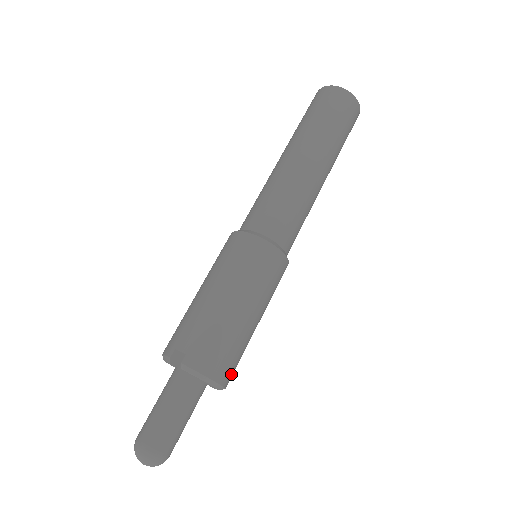
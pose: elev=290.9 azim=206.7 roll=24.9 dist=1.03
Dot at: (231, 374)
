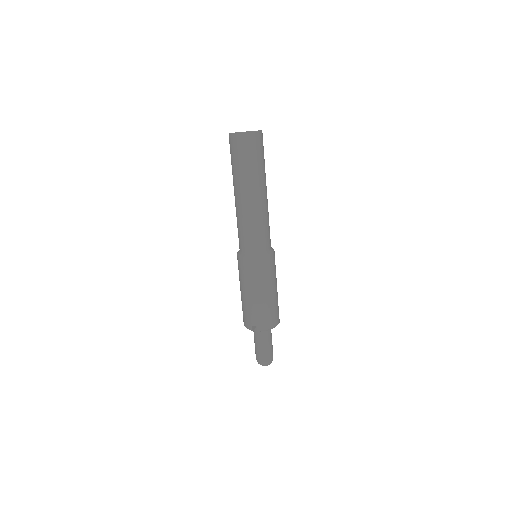
Dot at: occluded
